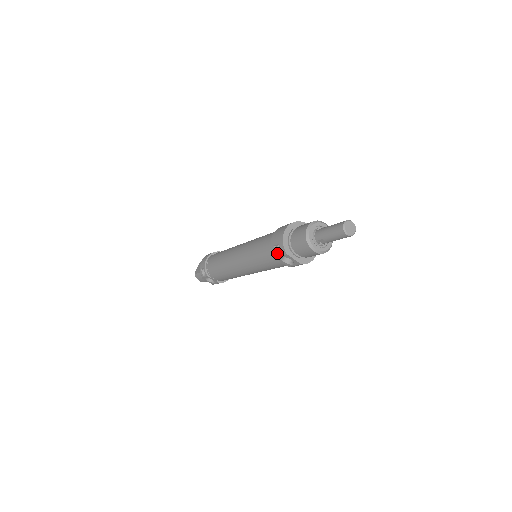
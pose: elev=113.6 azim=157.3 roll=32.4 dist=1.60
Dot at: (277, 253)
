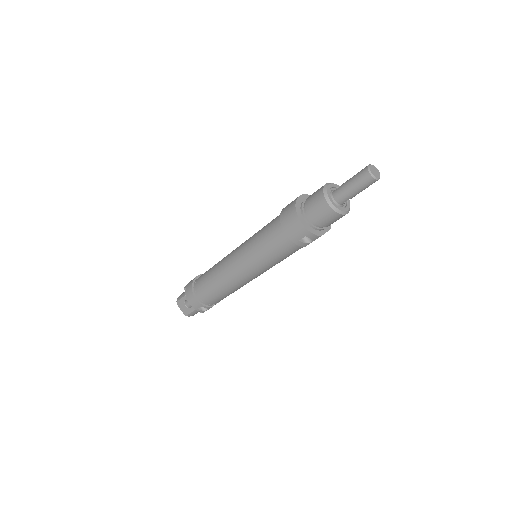
Dot at: (307, 243)
